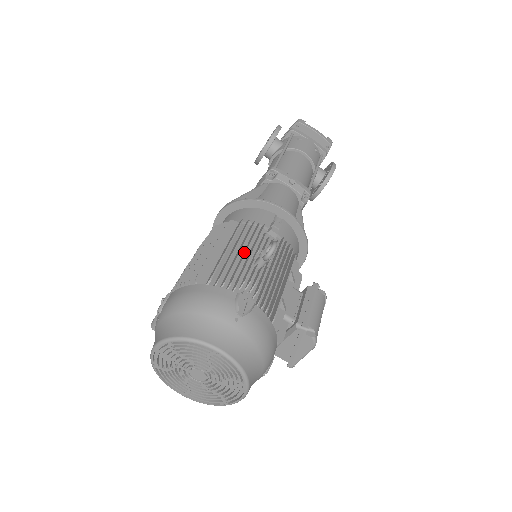
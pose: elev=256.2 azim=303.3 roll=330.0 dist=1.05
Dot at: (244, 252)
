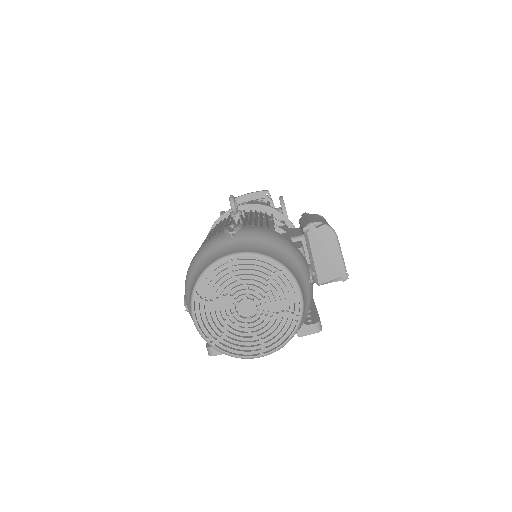
Dot at: occluded
